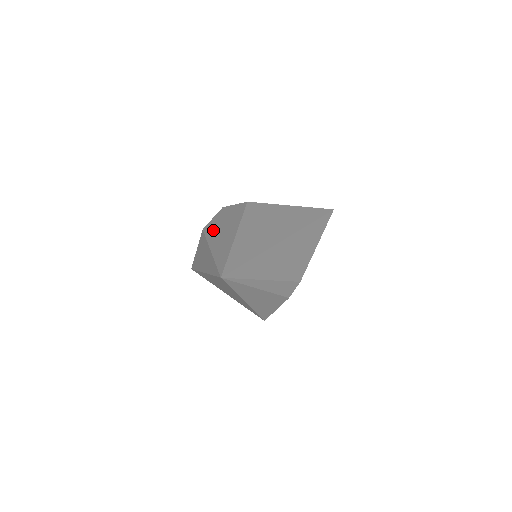
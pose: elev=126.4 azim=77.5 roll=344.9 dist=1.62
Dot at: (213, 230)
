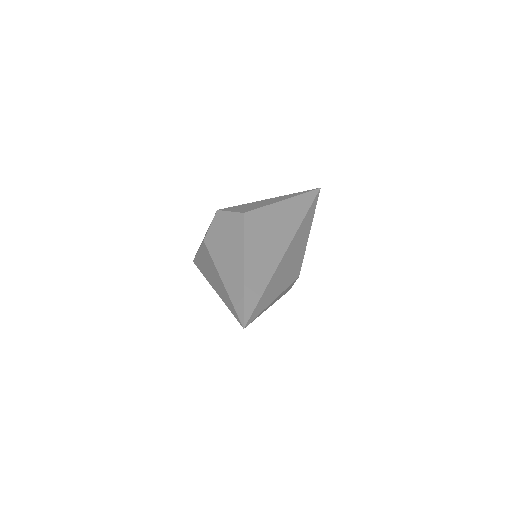
Dot at: (216, 248)
